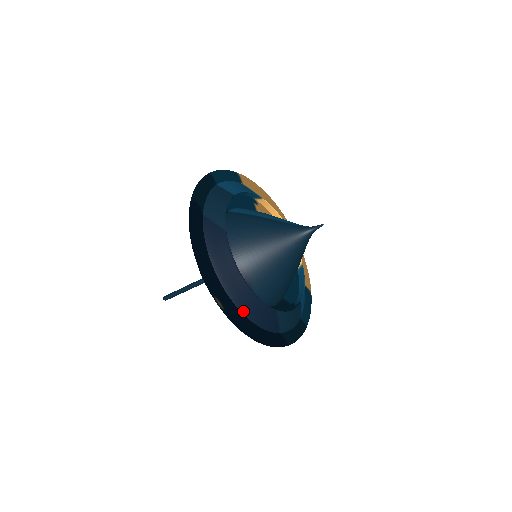
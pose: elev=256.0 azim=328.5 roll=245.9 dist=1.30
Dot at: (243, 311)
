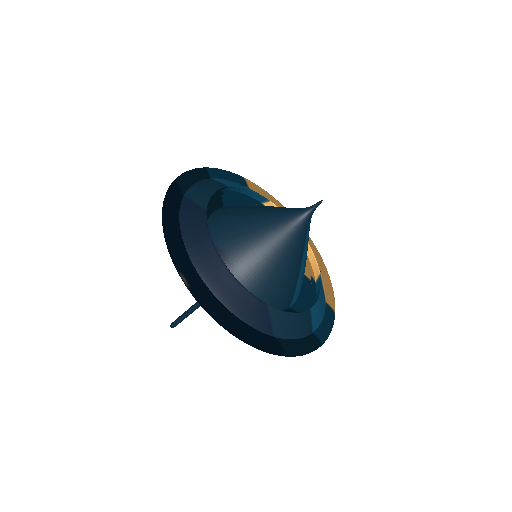
Dot at: (218, 296)
